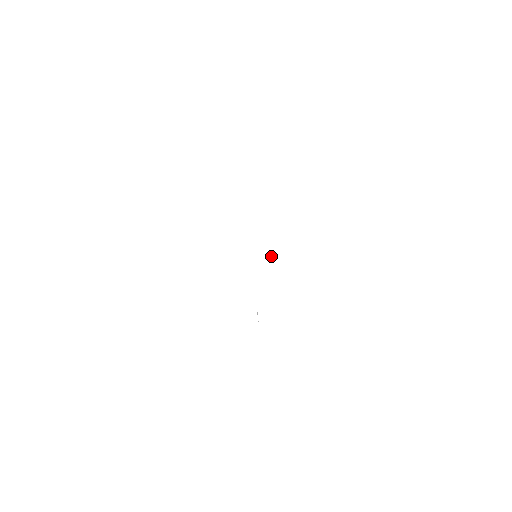
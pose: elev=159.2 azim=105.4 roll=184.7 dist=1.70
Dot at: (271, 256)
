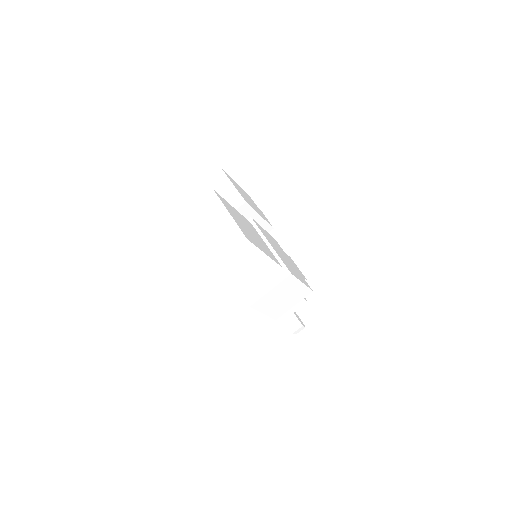
Dot at: occluded
